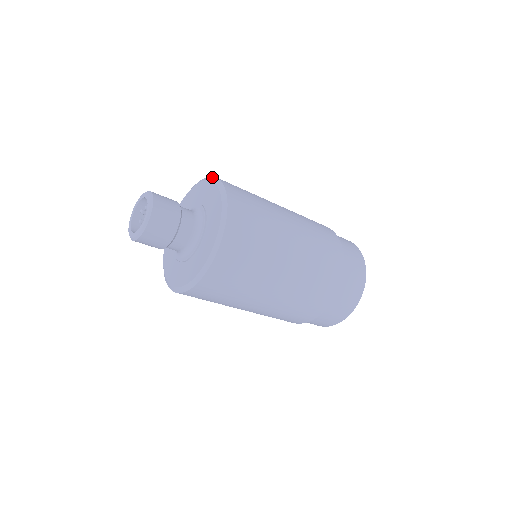
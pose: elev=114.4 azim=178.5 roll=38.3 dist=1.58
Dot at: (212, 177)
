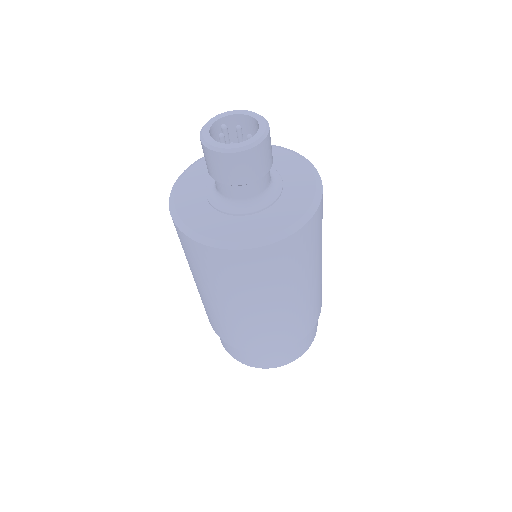
Dot at: (293, 151)
